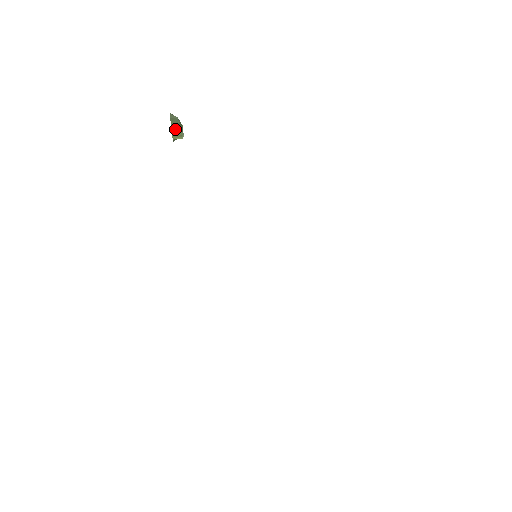
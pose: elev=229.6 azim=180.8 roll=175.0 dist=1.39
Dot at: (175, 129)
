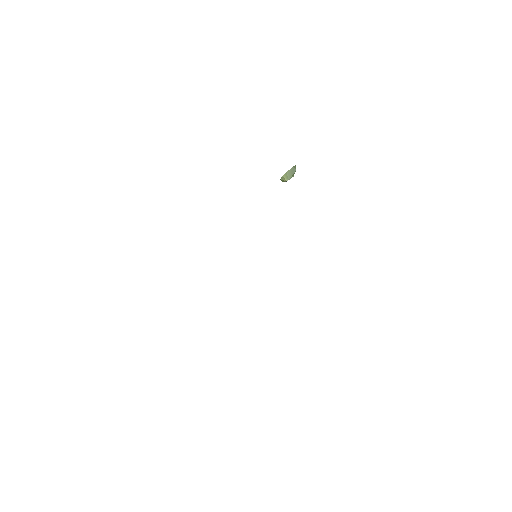
Dot at: (289, 173)
